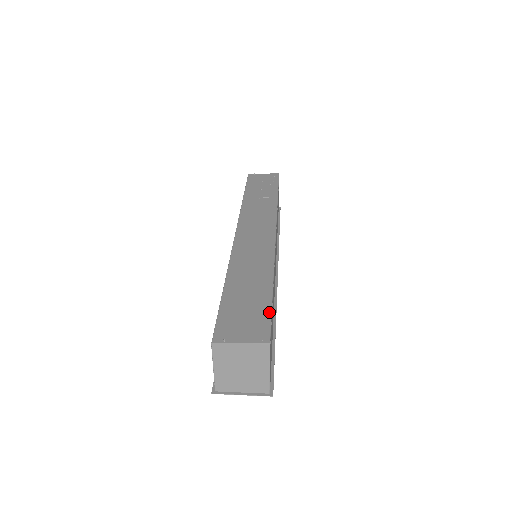
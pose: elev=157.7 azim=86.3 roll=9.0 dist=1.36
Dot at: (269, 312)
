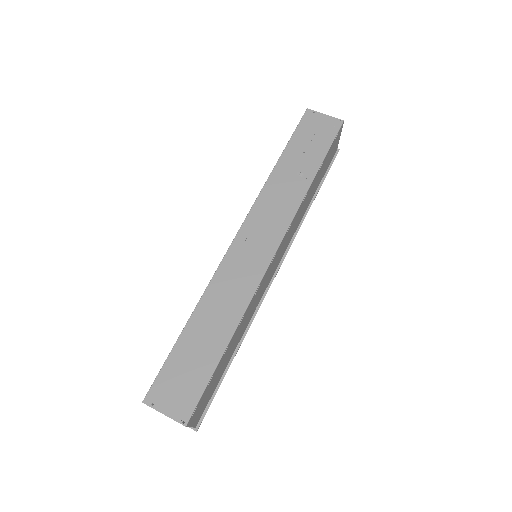
Dot at: (204, 385)
